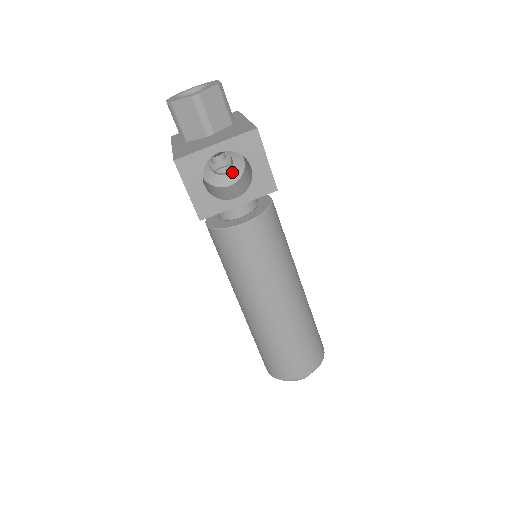
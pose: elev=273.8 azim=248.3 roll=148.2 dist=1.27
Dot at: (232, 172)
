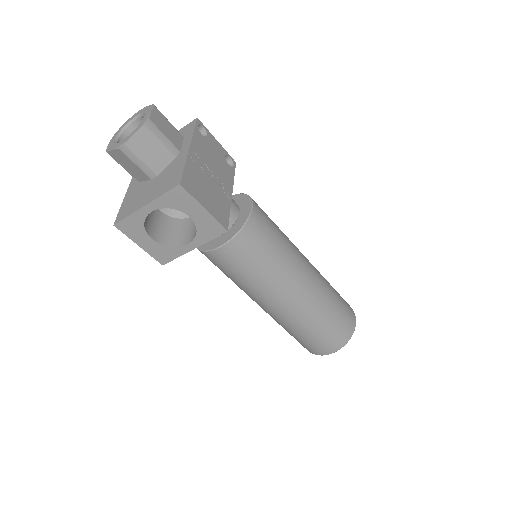
Dot at: occluded
